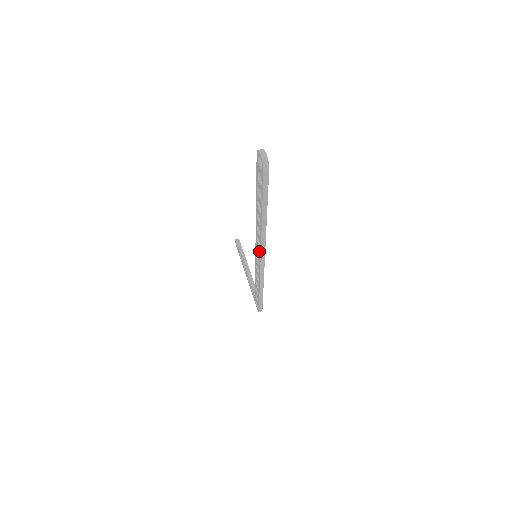
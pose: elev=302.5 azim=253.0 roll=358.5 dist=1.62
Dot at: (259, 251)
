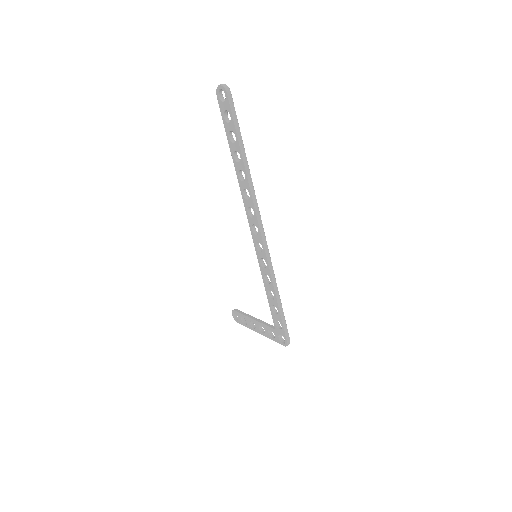
Dot at: (255, 223)
